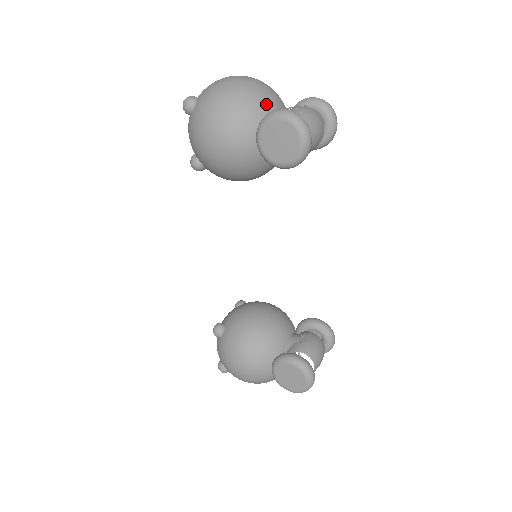
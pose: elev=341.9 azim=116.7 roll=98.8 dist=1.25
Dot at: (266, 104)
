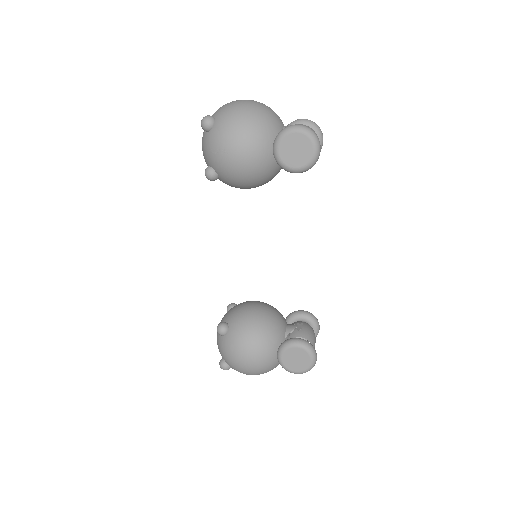
Dot at: (276, 122)
